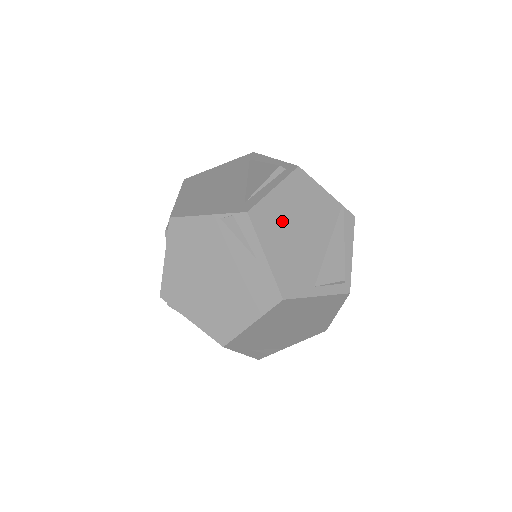
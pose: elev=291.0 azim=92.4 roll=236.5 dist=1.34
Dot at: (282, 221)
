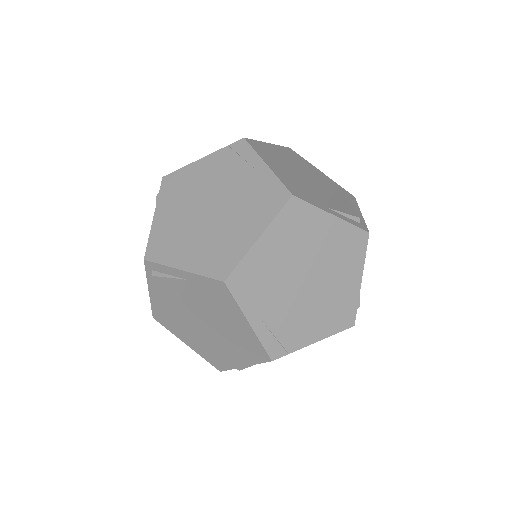
Dot at: (280, 160)
